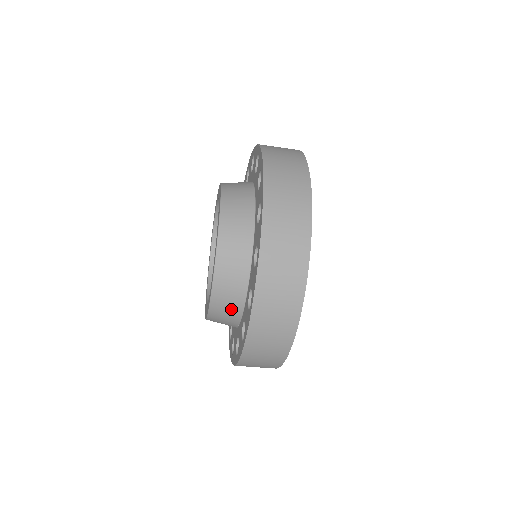
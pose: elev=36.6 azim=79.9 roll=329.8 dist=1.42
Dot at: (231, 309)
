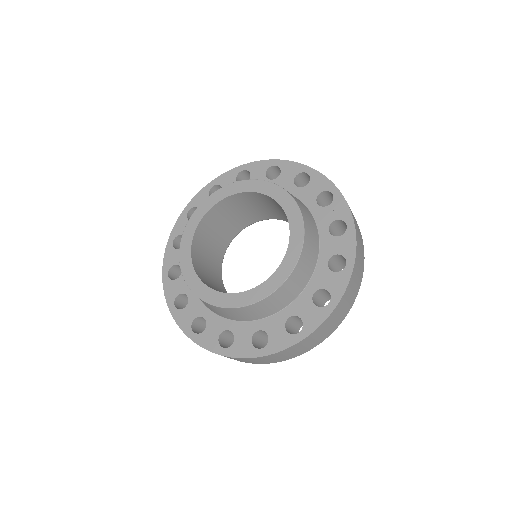
Dot at: (228, 315)
